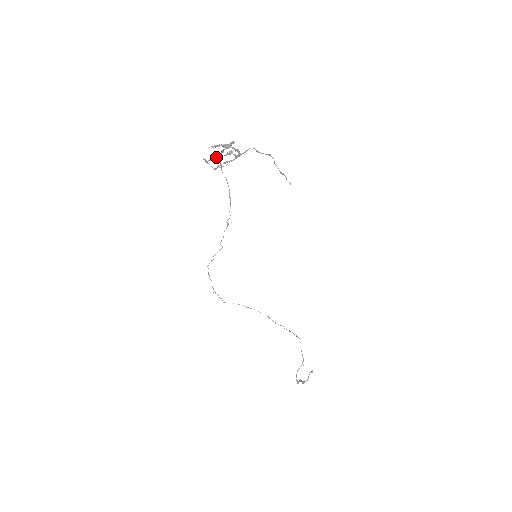
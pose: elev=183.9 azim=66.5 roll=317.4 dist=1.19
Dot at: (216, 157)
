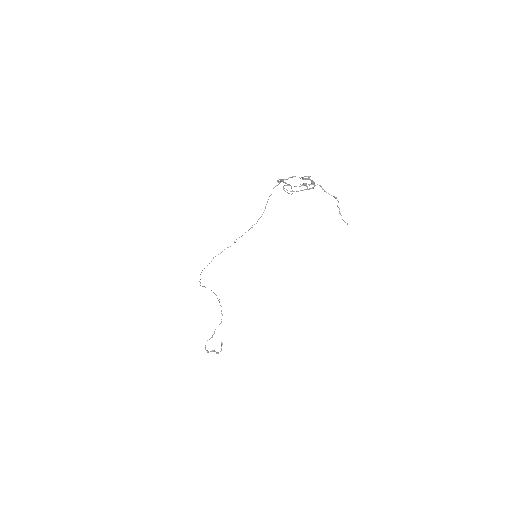
Dot at: (282, 179)
